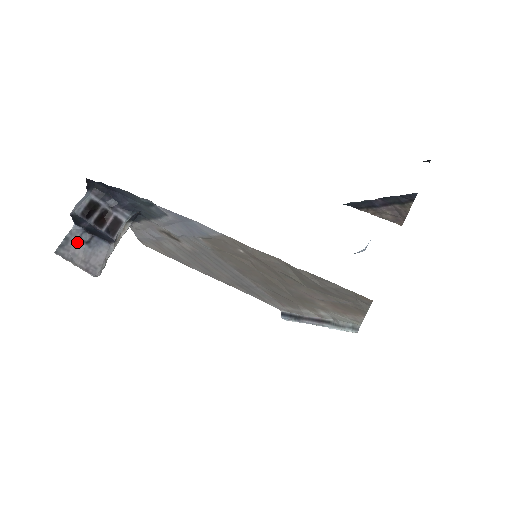
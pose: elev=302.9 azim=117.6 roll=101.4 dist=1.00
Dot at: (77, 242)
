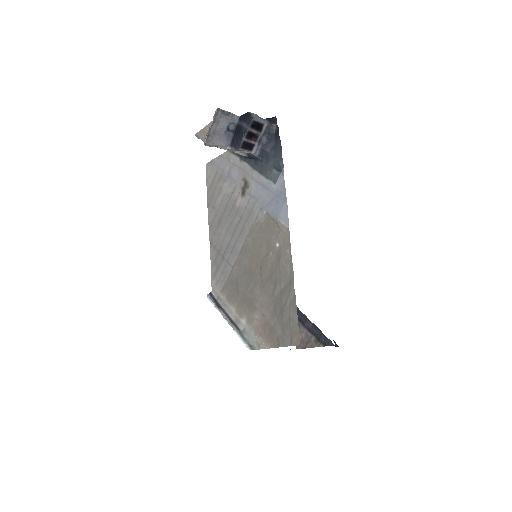
Dot at: (227, 122)
